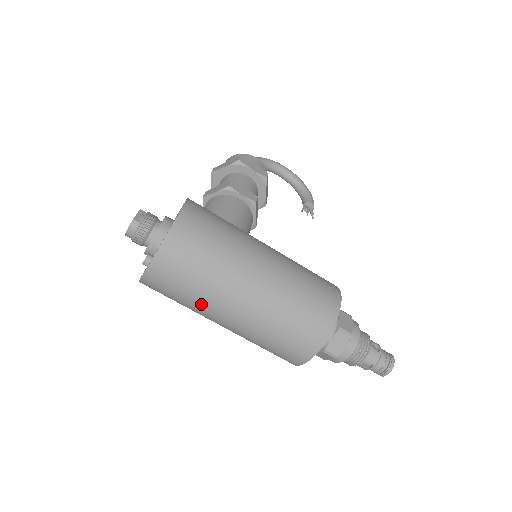
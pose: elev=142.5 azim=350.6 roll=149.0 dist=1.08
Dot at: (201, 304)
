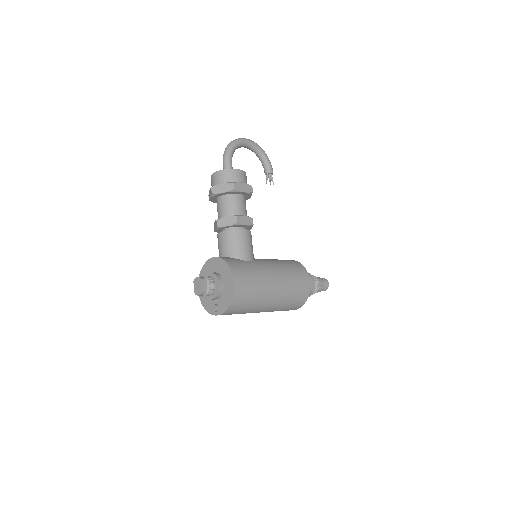
Dot at: occluded
